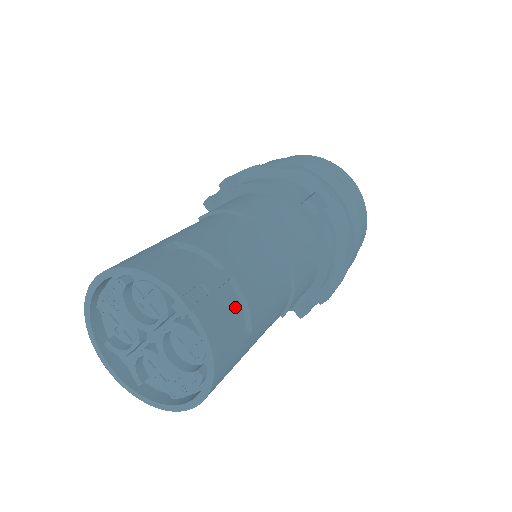
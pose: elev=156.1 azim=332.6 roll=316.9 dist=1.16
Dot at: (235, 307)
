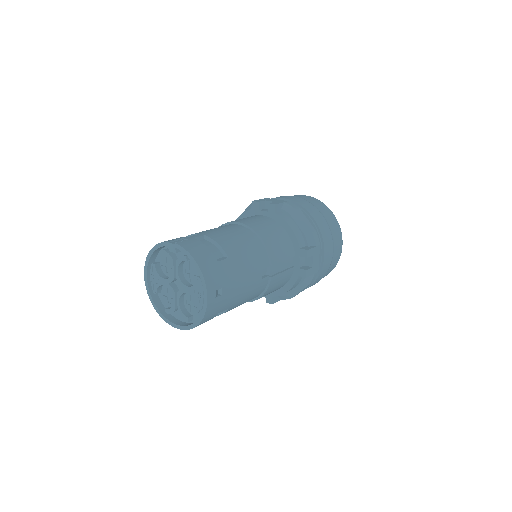
Dot at: (210, 247)
